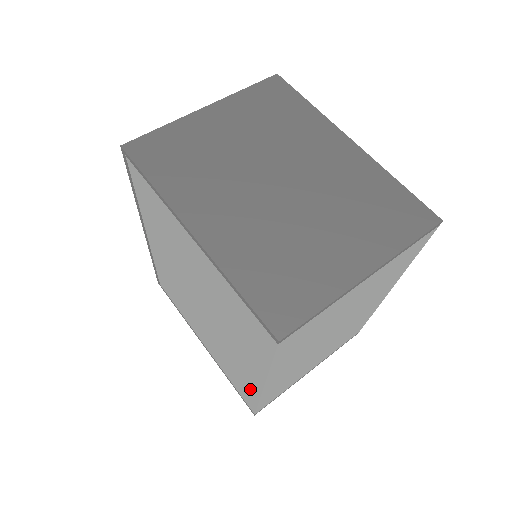
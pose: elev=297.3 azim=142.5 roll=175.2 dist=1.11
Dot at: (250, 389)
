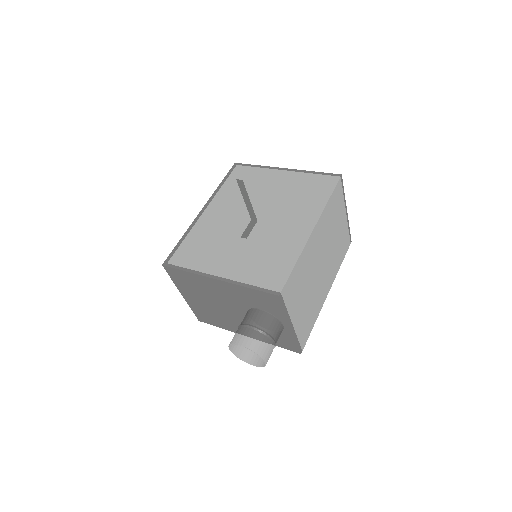
Dot at: (291, 253)
